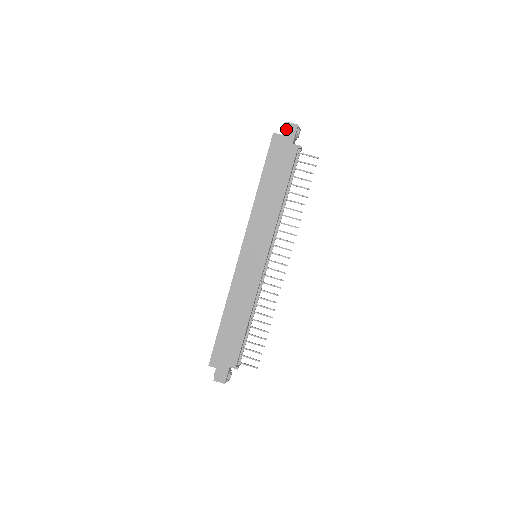
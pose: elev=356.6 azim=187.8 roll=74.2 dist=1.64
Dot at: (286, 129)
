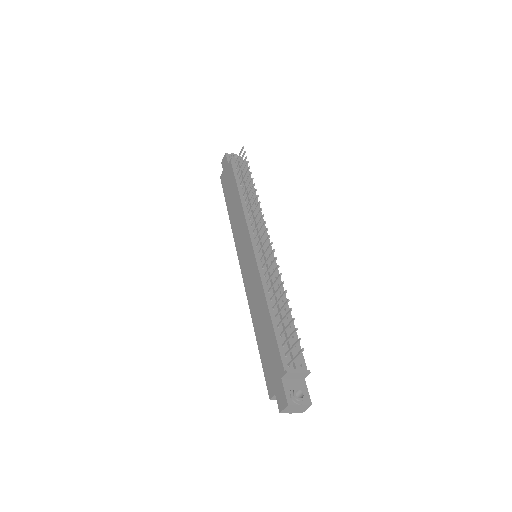
Dot at: (223, 165)
